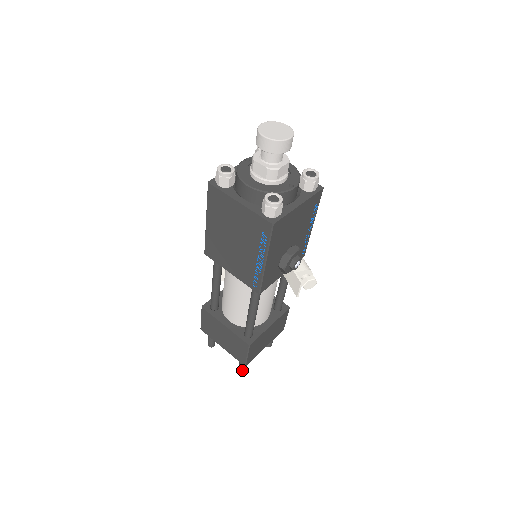
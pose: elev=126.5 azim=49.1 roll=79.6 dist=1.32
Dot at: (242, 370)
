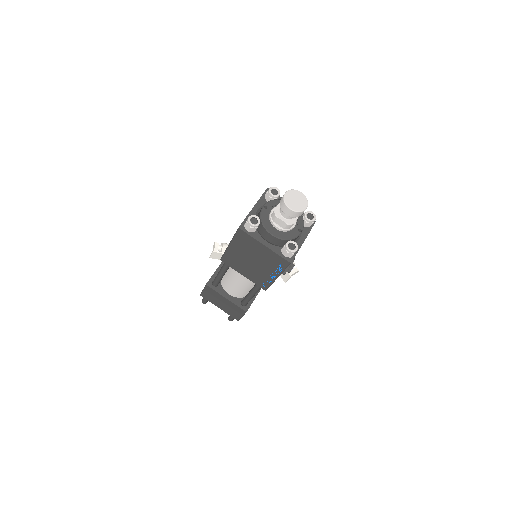
Dot at: (232, 320)
